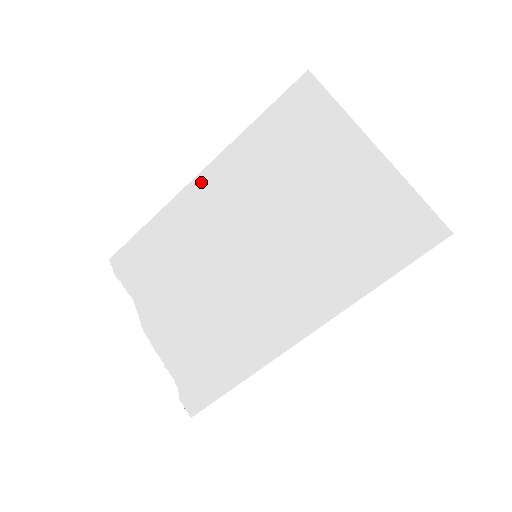
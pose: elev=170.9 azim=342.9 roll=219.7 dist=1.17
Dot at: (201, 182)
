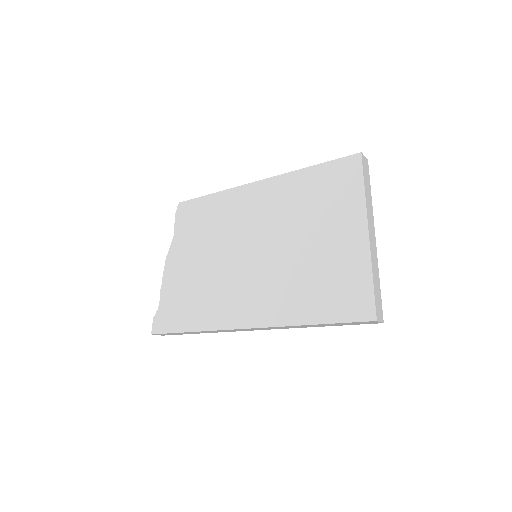
Dot at: (256, 187)
